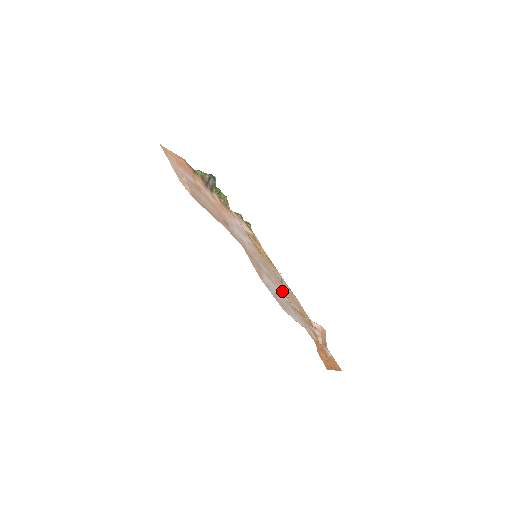
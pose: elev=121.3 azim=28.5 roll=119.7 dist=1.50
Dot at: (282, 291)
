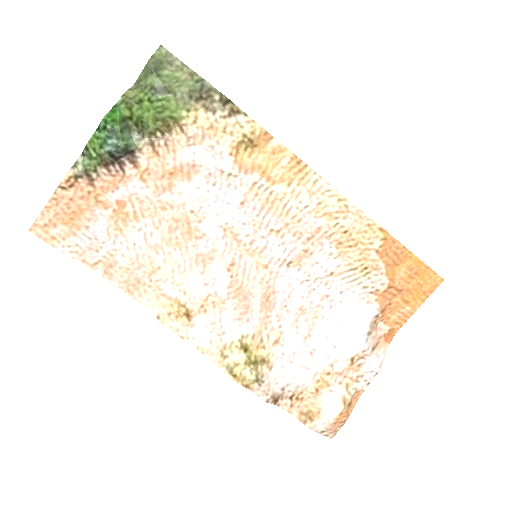
Dot at: (318, 257)
